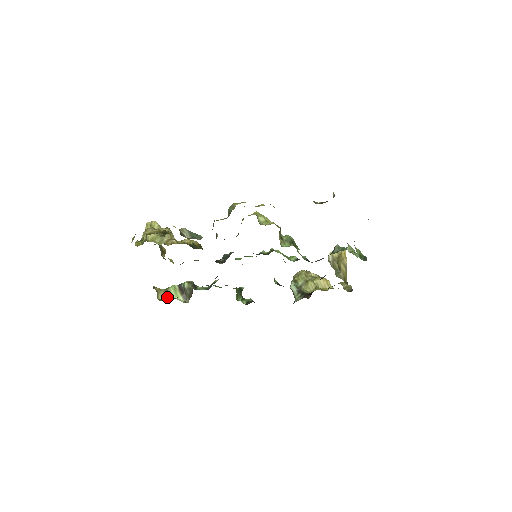
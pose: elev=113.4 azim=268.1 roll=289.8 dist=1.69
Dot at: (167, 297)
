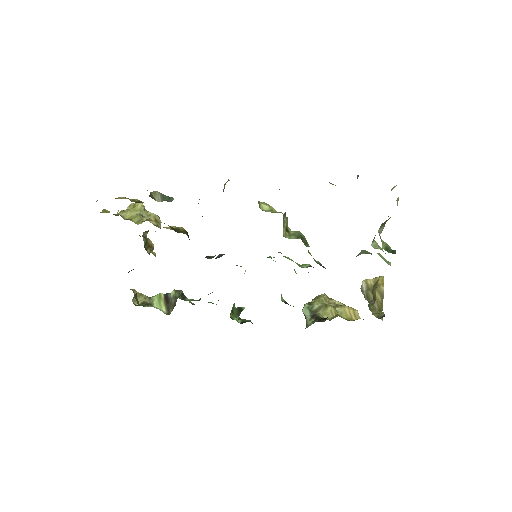
Dot at: (146, 304)
